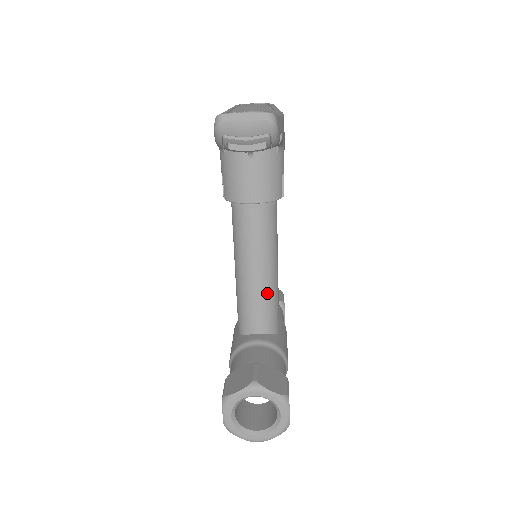
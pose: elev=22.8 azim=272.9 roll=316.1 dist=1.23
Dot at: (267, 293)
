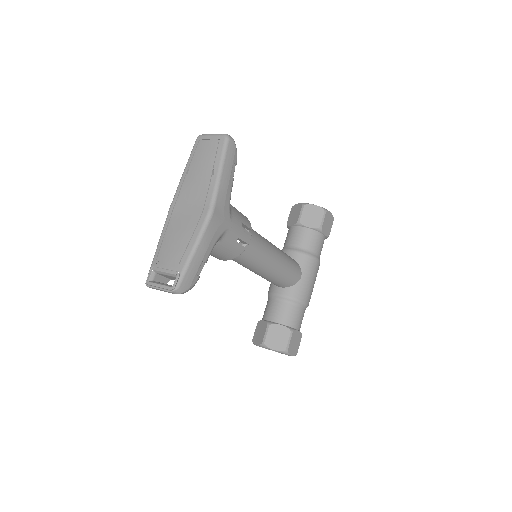
Dot at: (272, 277)
